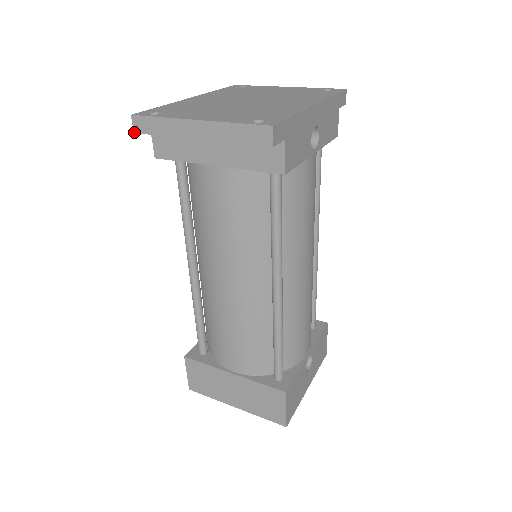
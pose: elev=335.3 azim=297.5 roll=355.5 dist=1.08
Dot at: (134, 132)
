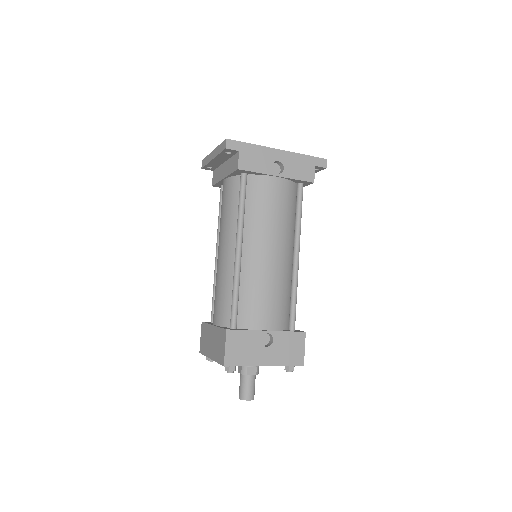
Dot at: (201, 168)
